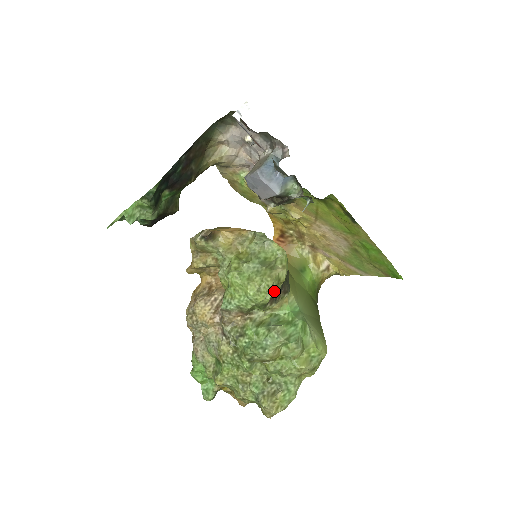
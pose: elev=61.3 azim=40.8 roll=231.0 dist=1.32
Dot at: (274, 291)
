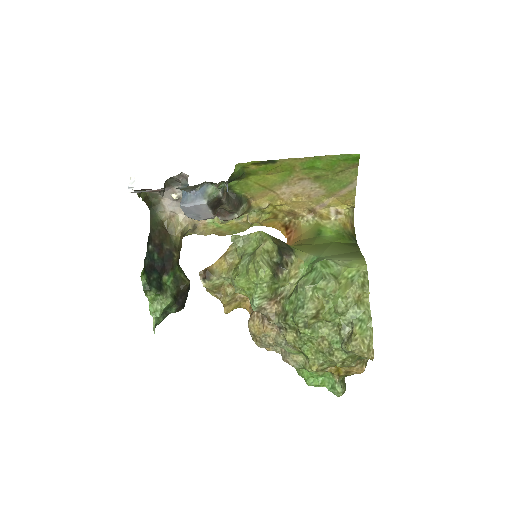
Dot at: (274, 262)
